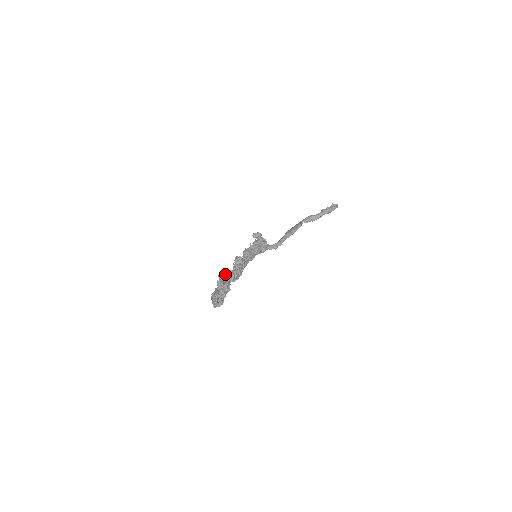
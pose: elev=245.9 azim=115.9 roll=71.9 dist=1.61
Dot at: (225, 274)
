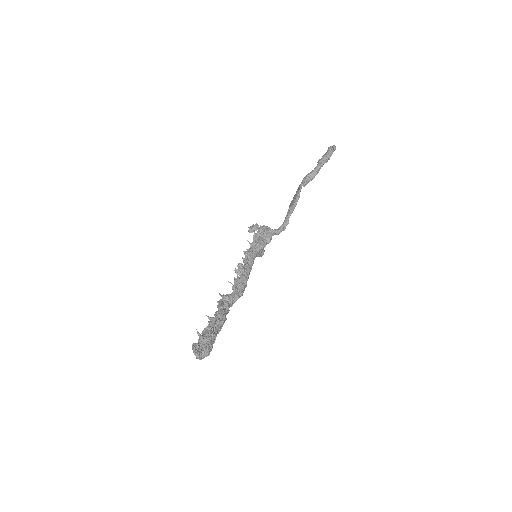
Dot at: (224, 296)
